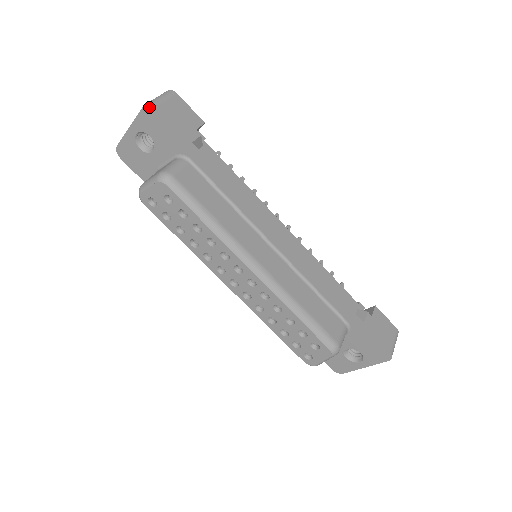
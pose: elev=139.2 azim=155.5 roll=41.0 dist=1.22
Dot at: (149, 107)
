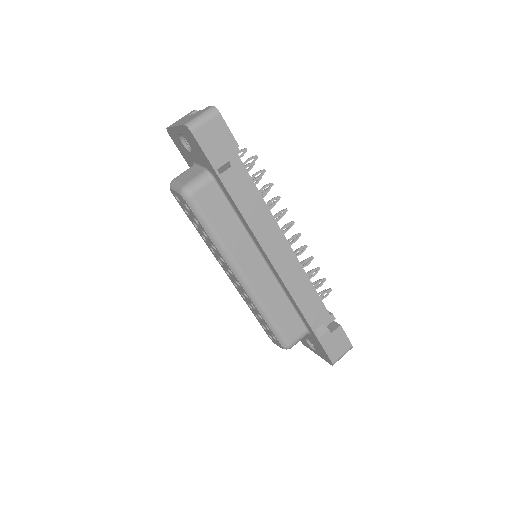
Dot at: (187, 129)
